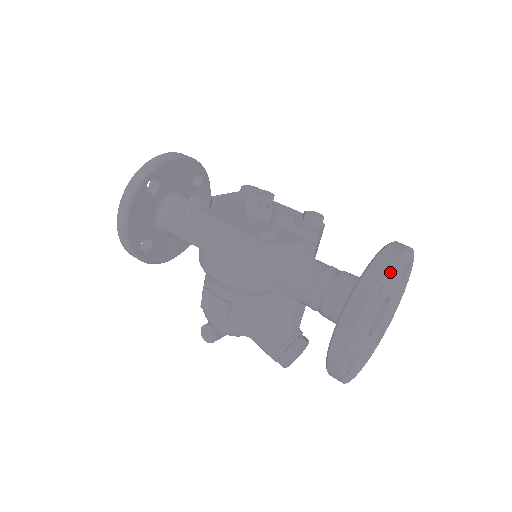
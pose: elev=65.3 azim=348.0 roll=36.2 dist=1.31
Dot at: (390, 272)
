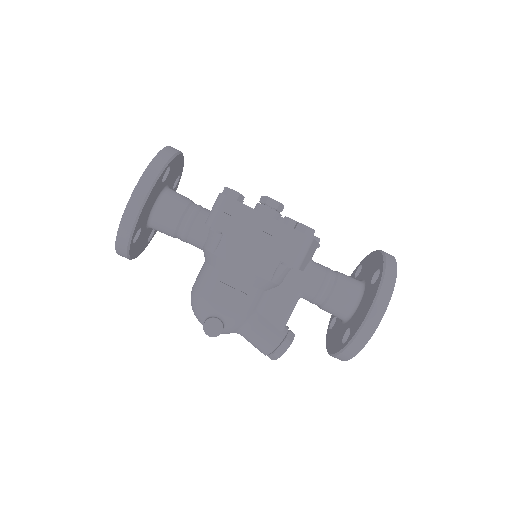
Dot at: occluded
